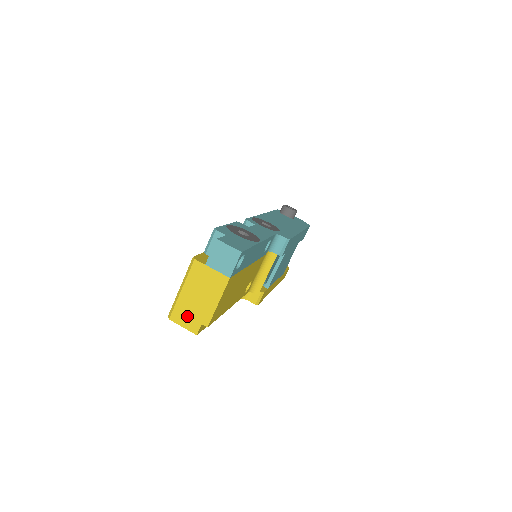
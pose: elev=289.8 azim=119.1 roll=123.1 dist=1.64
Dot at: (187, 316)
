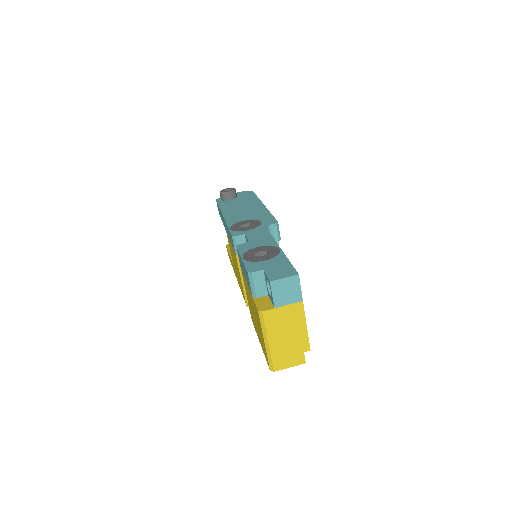
Dot at: (288, 357)
